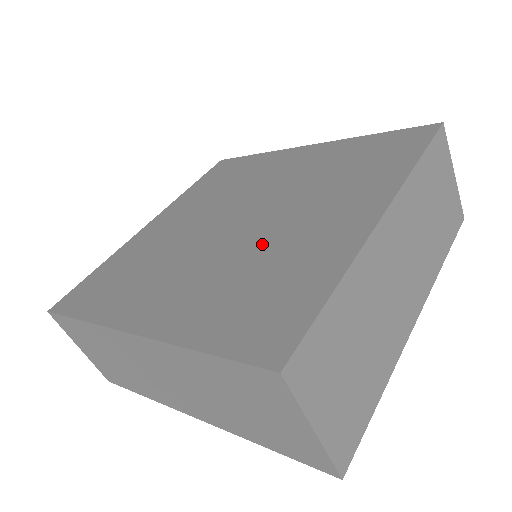
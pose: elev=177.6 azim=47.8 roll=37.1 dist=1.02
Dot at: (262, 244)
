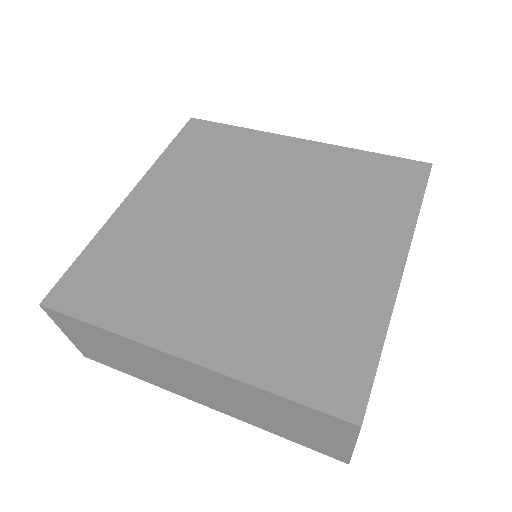
Dot at: (293, 272)
